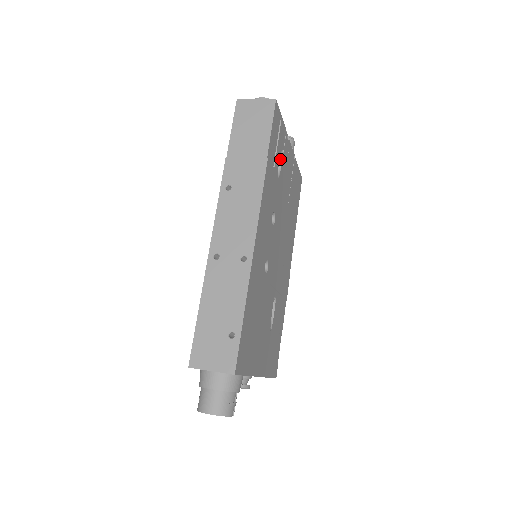
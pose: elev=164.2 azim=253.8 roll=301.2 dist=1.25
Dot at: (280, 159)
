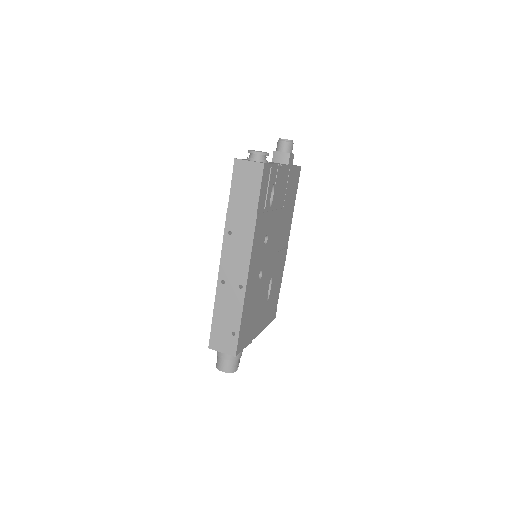
Dot at: (272, 190)
